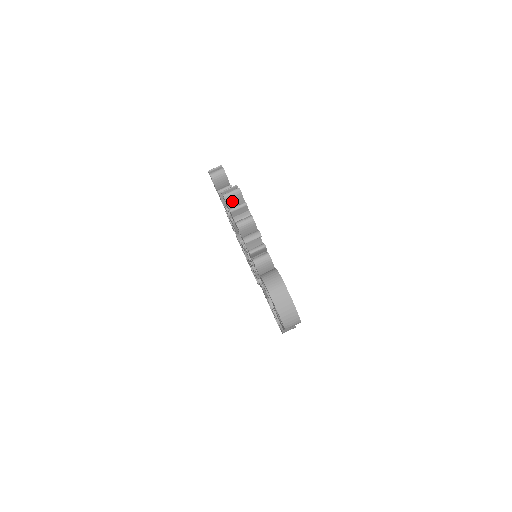
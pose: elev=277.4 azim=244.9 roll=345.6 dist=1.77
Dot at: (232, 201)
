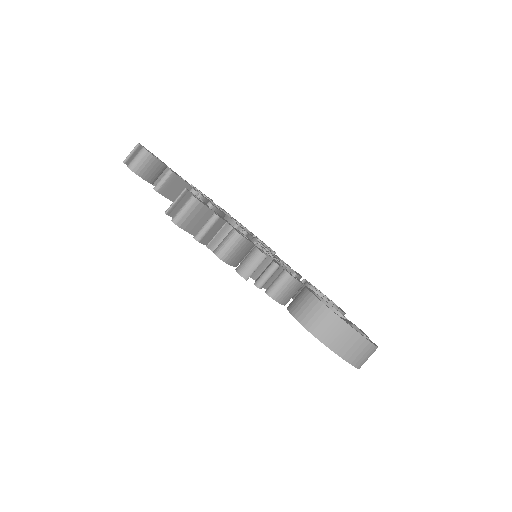
Dot at: (191, 222)
